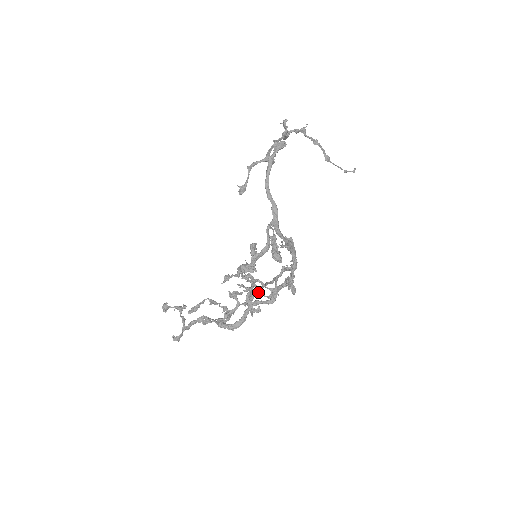
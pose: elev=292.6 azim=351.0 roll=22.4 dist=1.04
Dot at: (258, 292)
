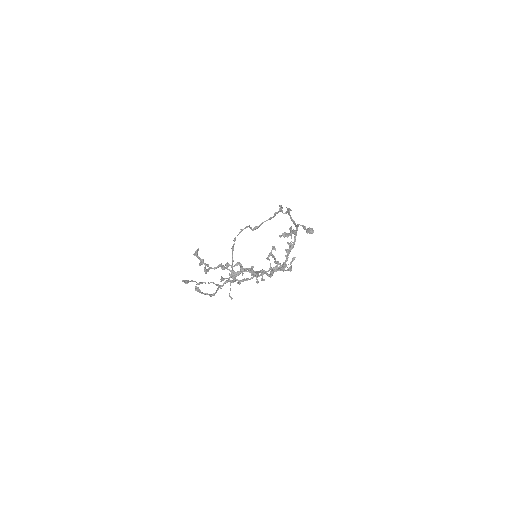
Dot at: occluded
